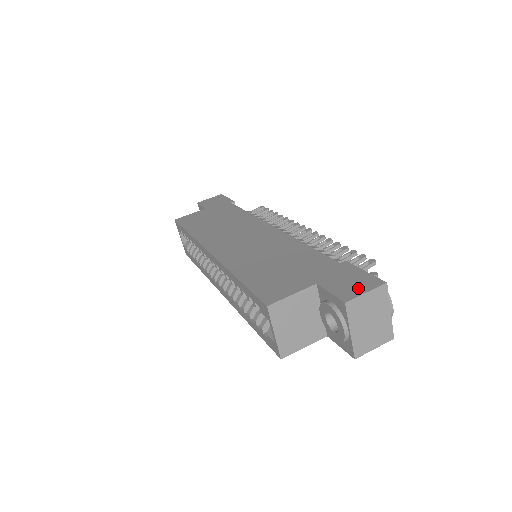
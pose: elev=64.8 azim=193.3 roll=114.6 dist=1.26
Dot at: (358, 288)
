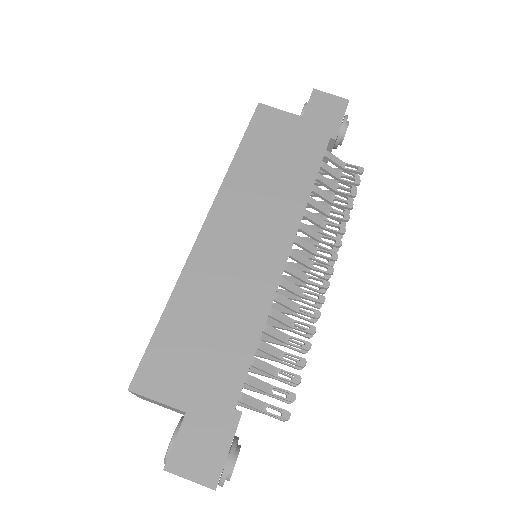
Dot at: (193, 466)
